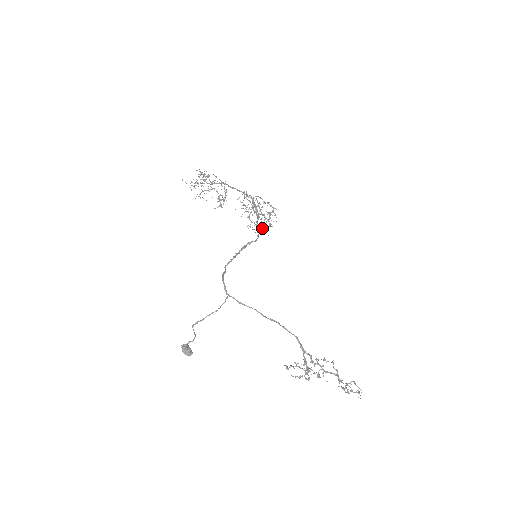
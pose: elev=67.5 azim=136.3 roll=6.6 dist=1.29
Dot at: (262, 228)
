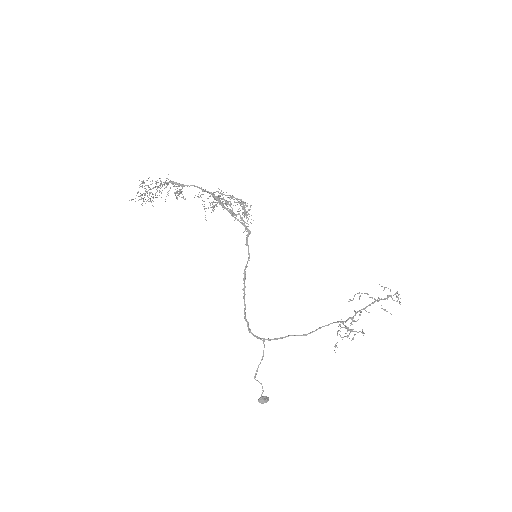
Dot at: occluded
